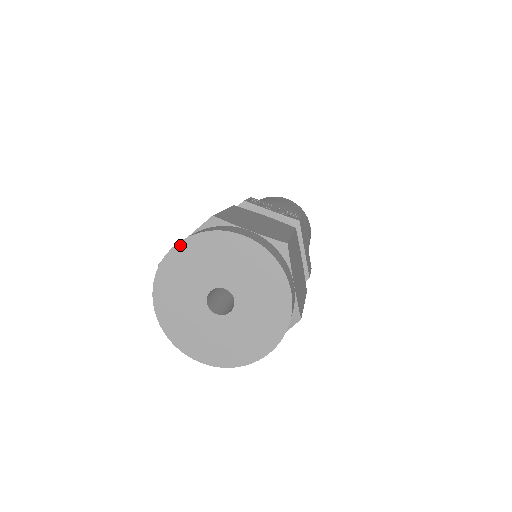
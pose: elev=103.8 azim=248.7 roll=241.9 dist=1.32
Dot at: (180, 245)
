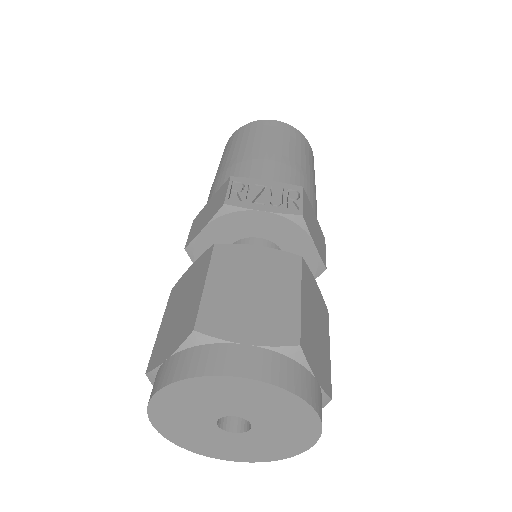
Dot at: (165, 390)
